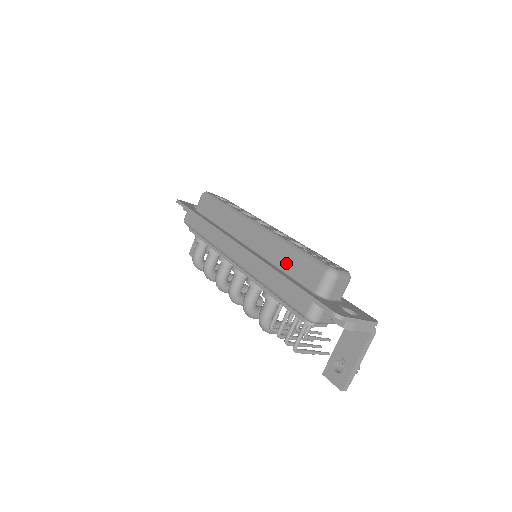
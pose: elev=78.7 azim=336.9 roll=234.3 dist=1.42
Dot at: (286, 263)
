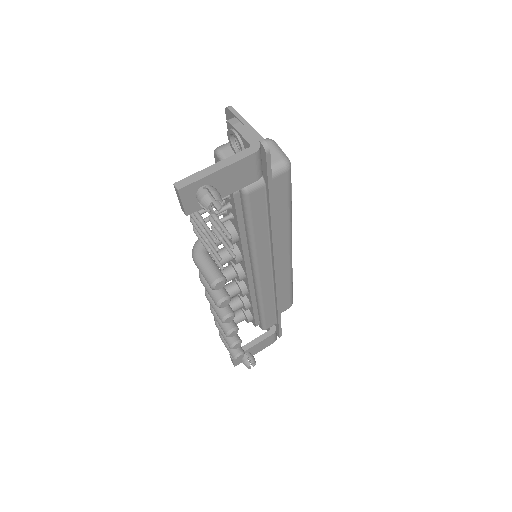
Dot at: occluded
